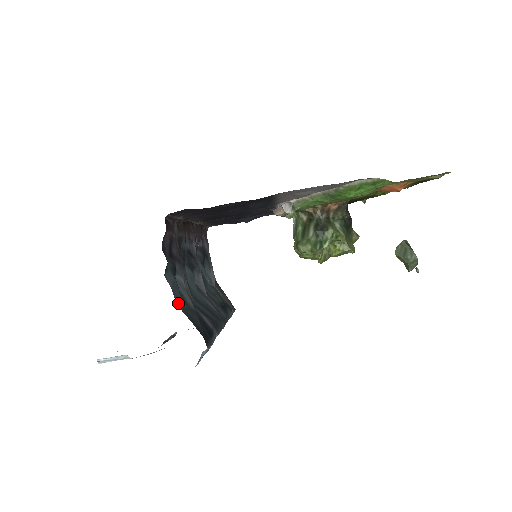
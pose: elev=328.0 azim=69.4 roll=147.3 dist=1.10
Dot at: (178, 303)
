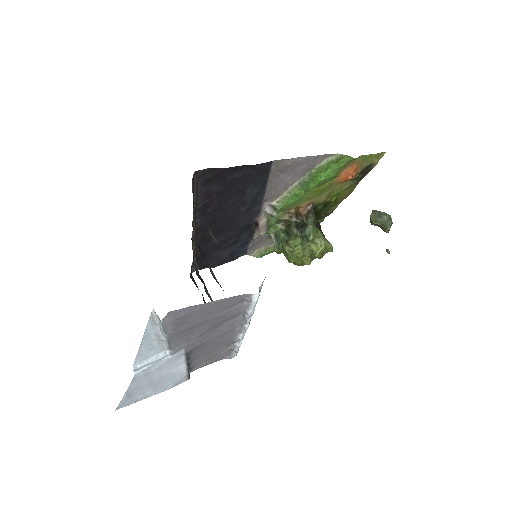
Dot at: occluded
